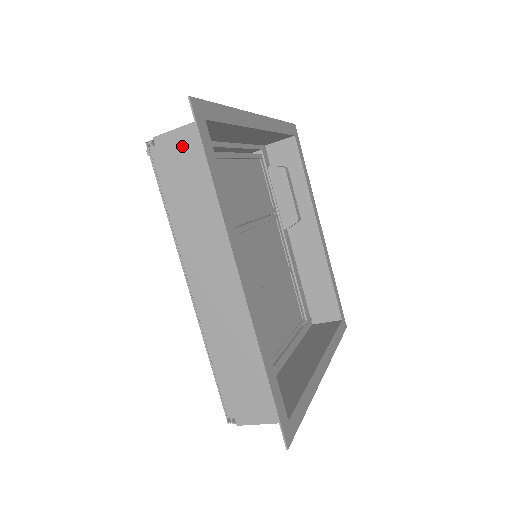
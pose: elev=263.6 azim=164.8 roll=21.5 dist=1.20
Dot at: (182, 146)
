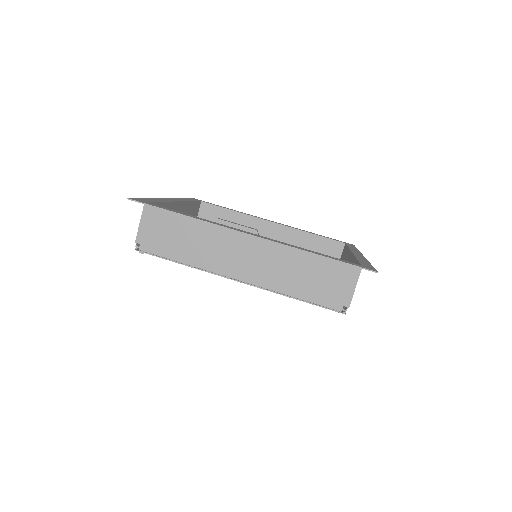
Dot at: (151, 226)
